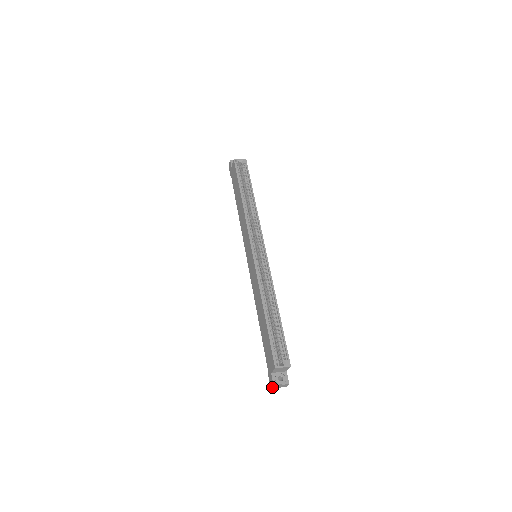
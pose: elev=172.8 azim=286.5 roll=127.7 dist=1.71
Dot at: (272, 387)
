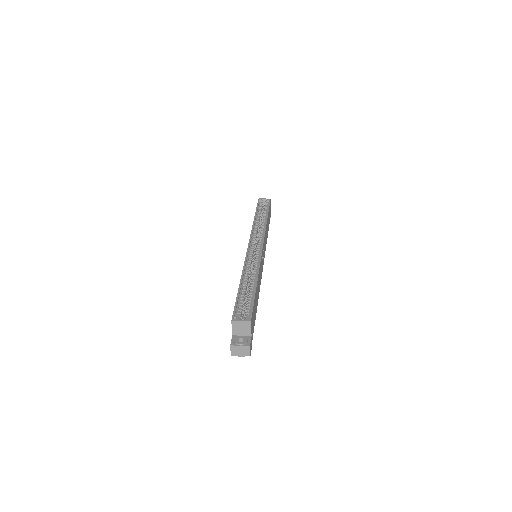
Dot at: (231, 351)
